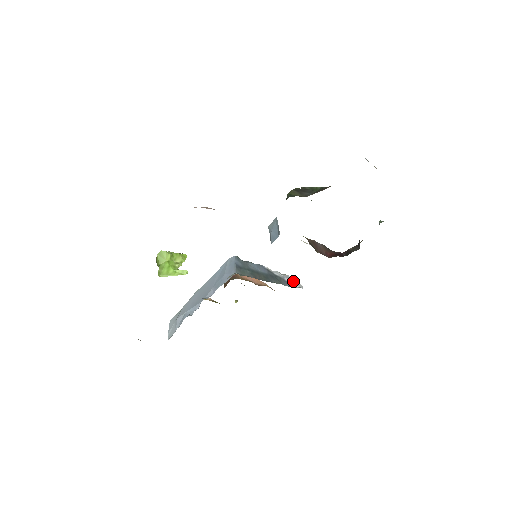
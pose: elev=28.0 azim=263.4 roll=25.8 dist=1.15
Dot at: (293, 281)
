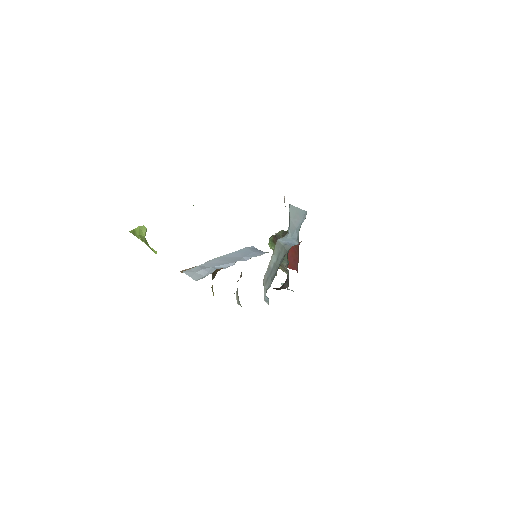
Dot at: occluded
